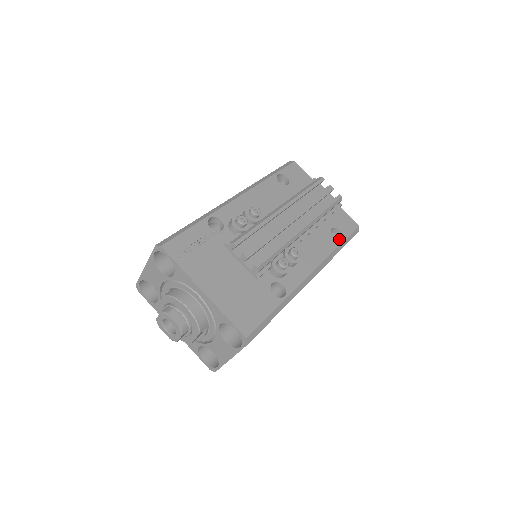
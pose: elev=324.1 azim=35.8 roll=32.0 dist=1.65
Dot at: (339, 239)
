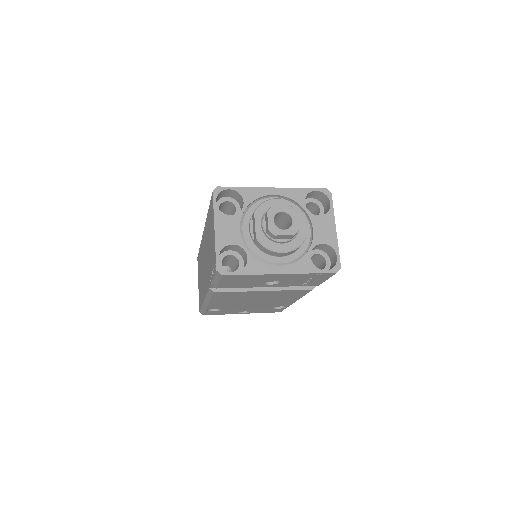
Dot at: occluded
